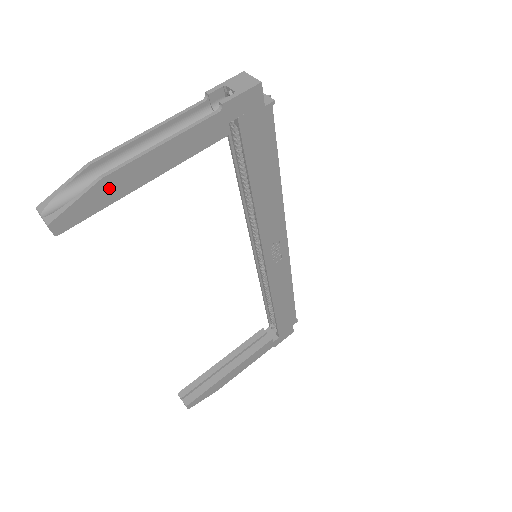
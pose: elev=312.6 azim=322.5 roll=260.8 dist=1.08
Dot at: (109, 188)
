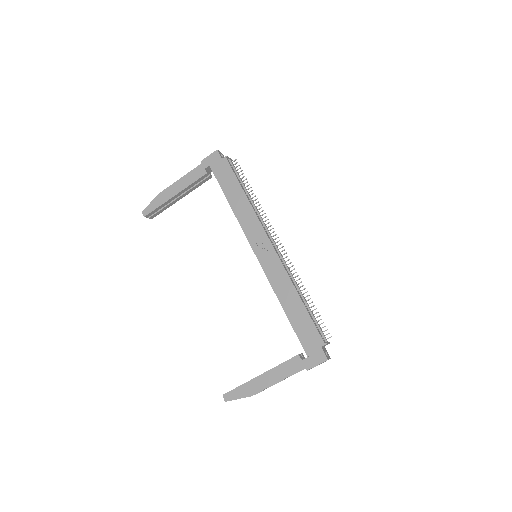
Dot at: (161, 198)
